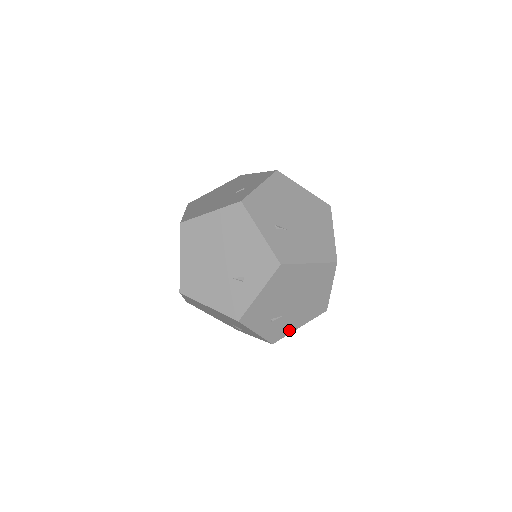
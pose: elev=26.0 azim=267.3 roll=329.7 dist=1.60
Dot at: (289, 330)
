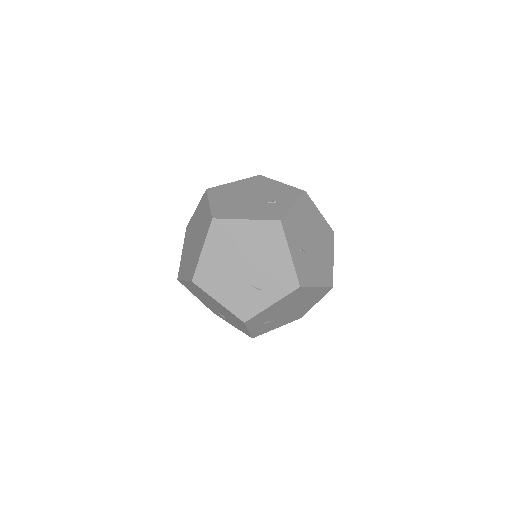
Dot at: (269, 329)
